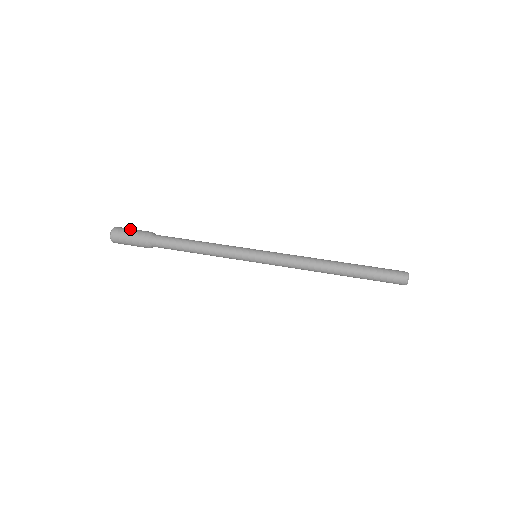
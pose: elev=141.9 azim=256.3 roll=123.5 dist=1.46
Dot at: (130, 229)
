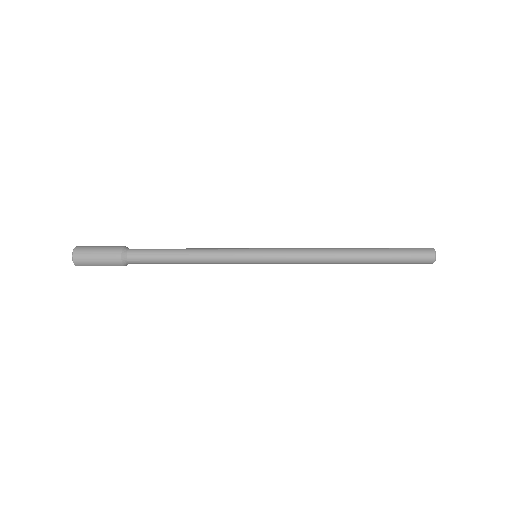
Dot at: (99, 246)
